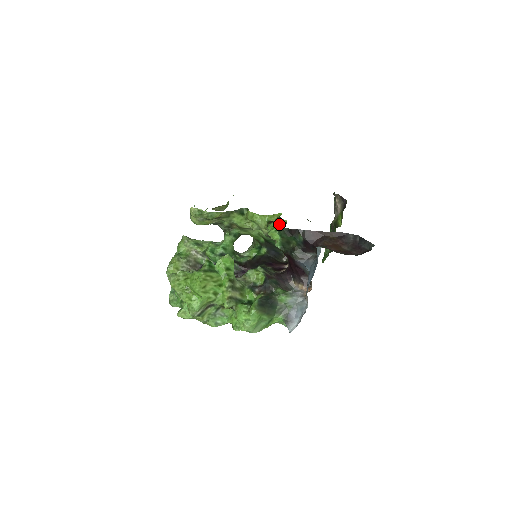
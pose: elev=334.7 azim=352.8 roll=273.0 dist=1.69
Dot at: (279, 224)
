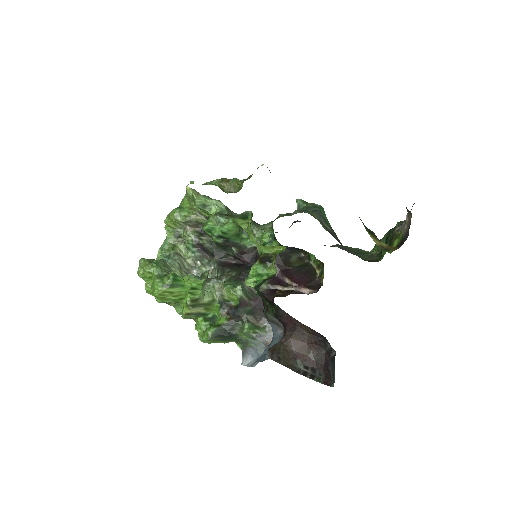
Dot at: (266, 271)
